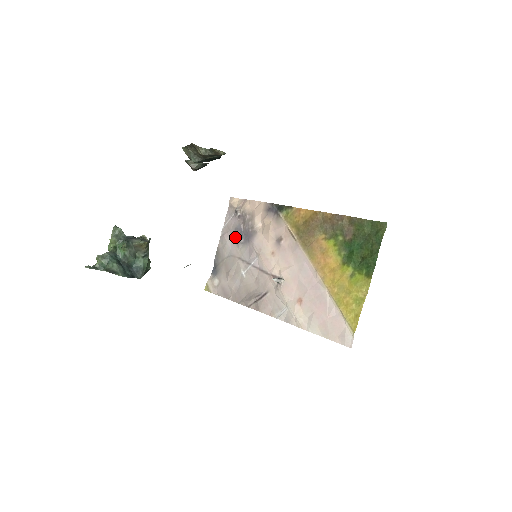
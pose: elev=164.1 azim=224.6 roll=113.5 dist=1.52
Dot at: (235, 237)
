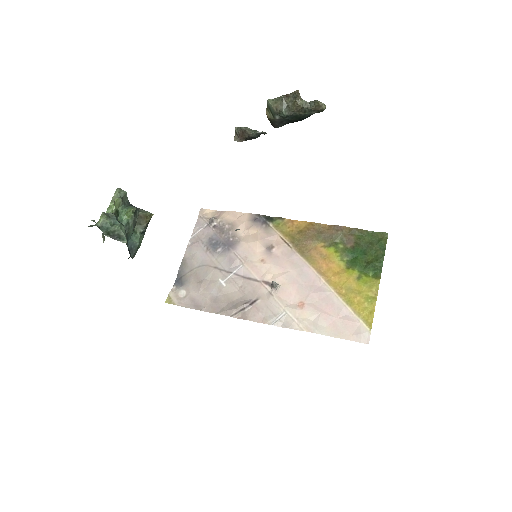
Dot at: (209, 246)
